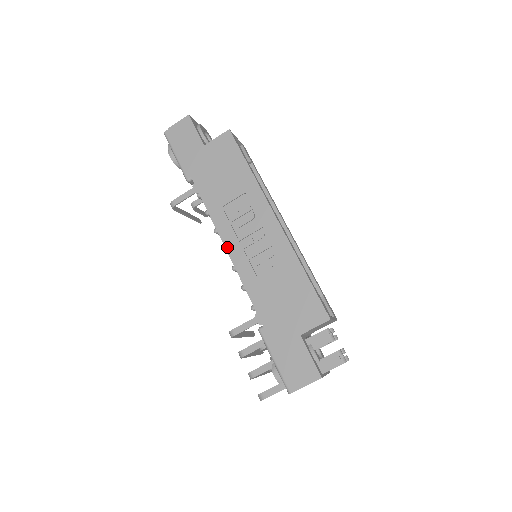
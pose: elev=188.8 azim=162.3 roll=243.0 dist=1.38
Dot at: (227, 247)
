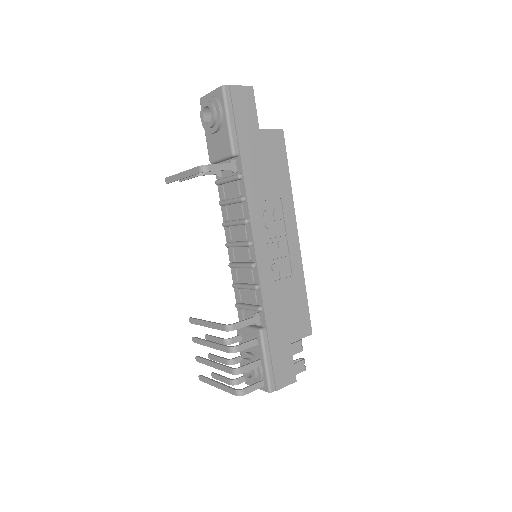
Dot at: (256, 243)
